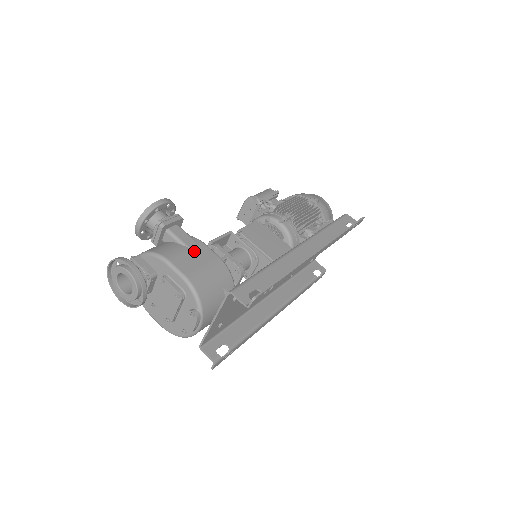
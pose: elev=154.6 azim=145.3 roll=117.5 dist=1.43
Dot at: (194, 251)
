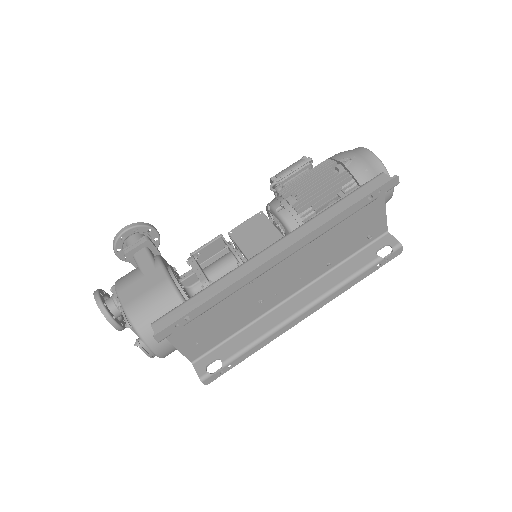
Dot at: (146, 276)
